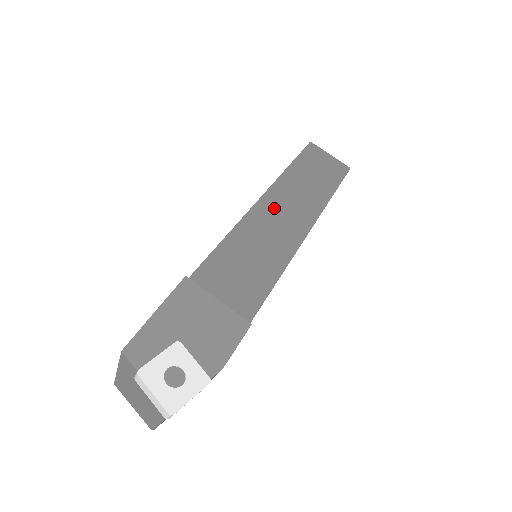
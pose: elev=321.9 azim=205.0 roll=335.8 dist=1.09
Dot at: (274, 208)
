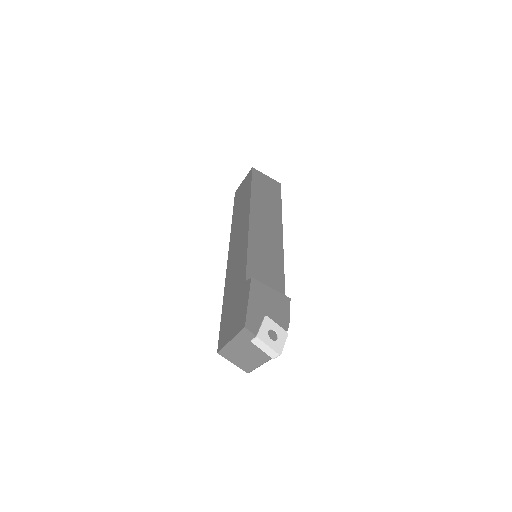
Dot at: (259, 222)
